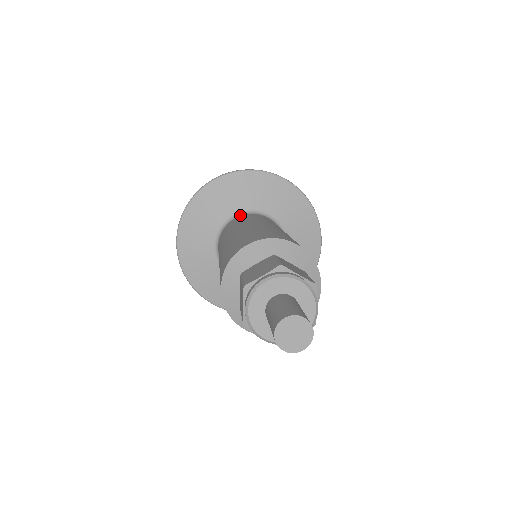
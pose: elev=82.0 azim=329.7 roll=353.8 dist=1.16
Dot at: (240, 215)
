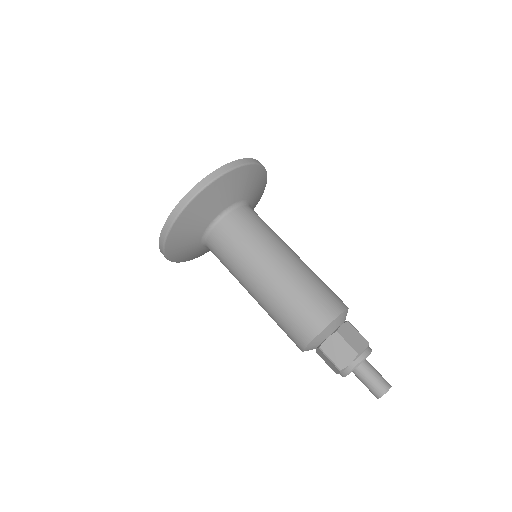
Dot at: (218, 220)
